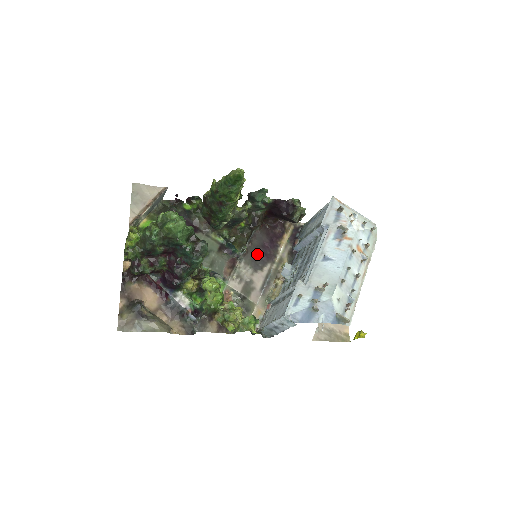
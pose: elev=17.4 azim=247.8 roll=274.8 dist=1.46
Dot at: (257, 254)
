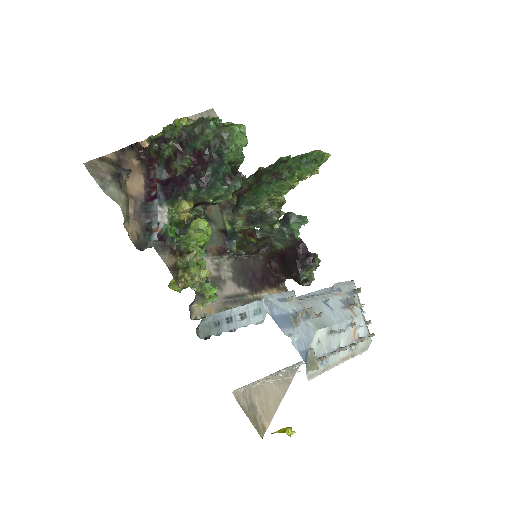
Dot at: (245, 272)
